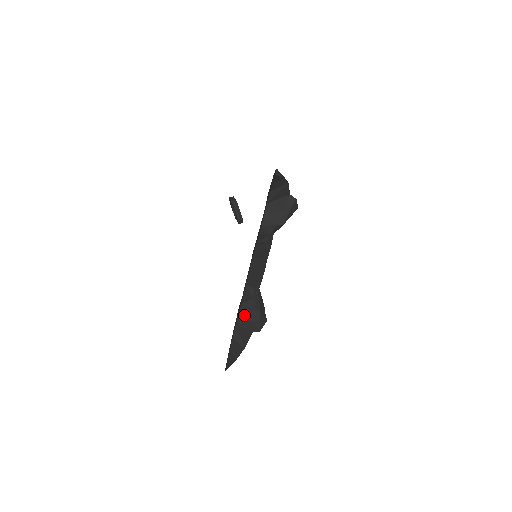
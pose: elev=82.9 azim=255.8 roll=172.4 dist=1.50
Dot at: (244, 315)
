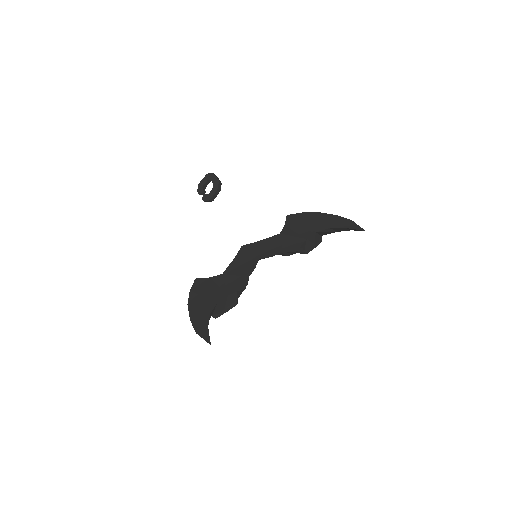
Dot at: (227, 300)
